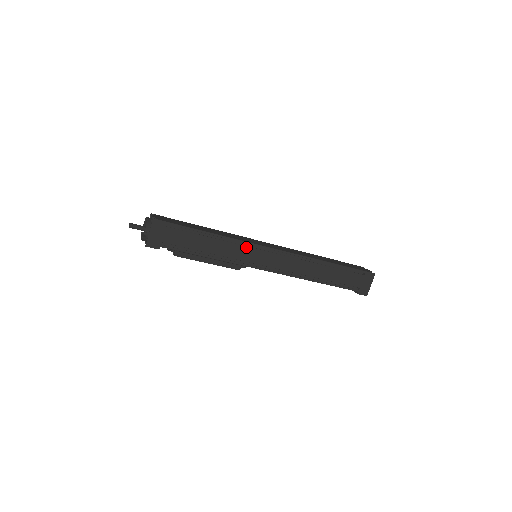
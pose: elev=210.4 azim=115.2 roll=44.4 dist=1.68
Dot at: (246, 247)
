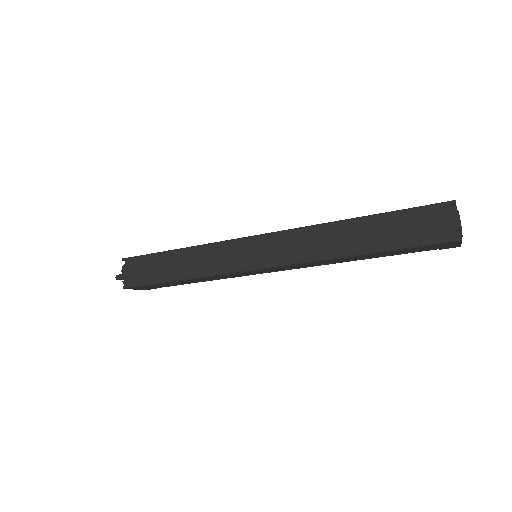
Dot at: (230, 274)
